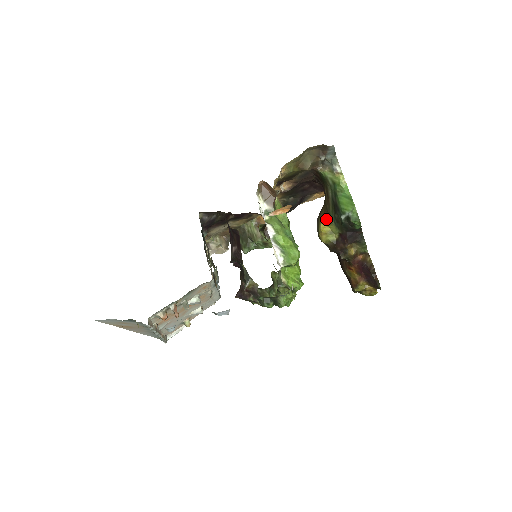
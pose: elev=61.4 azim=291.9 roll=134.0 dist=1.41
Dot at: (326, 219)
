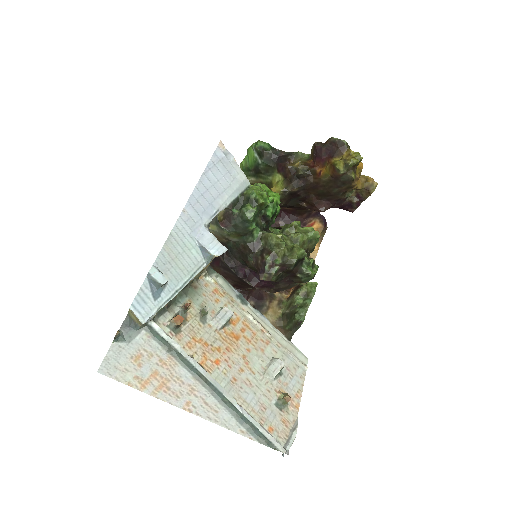
Dot at: occluded
